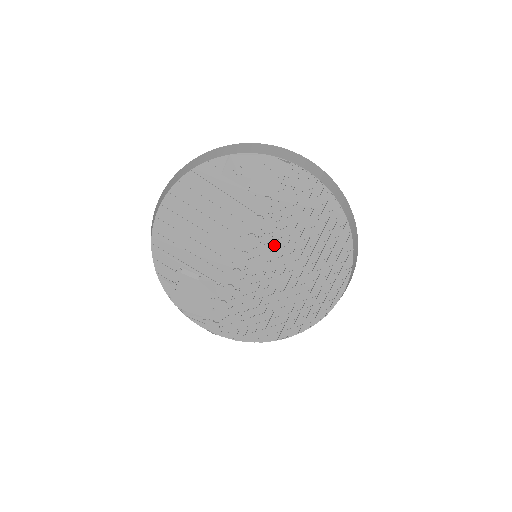
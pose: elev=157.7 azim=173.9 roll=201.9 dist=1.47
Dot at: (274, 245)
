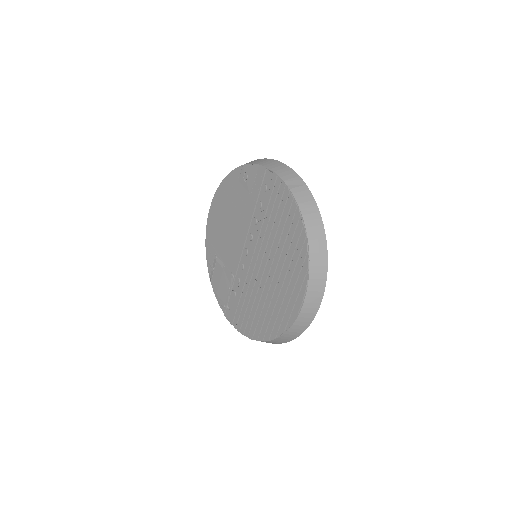
Dot at: (262, 246)
